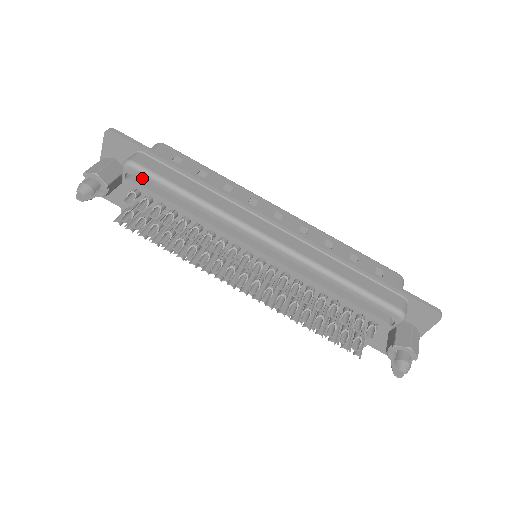
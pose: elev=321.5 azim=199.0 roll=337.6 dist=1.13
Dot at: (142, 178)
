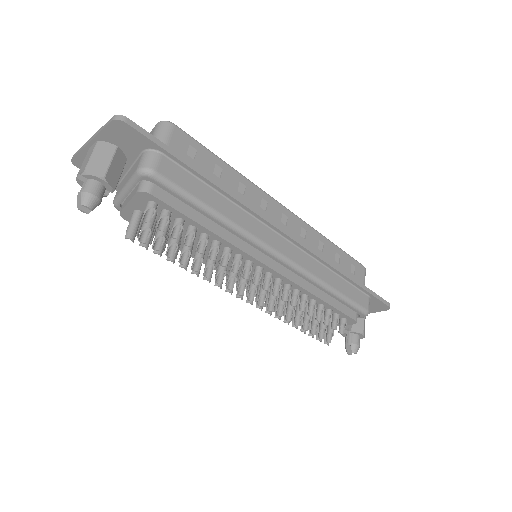
Dot at: (161, 188)
